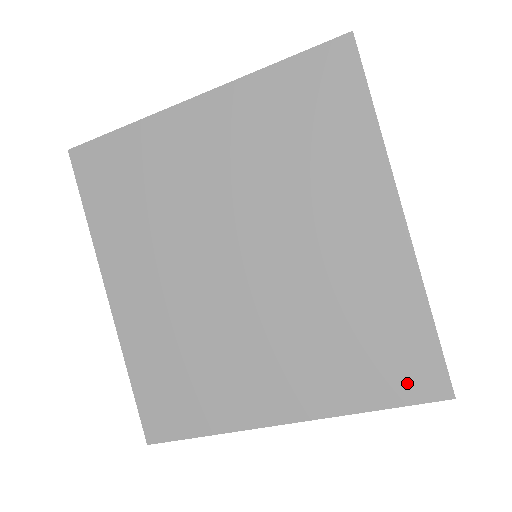
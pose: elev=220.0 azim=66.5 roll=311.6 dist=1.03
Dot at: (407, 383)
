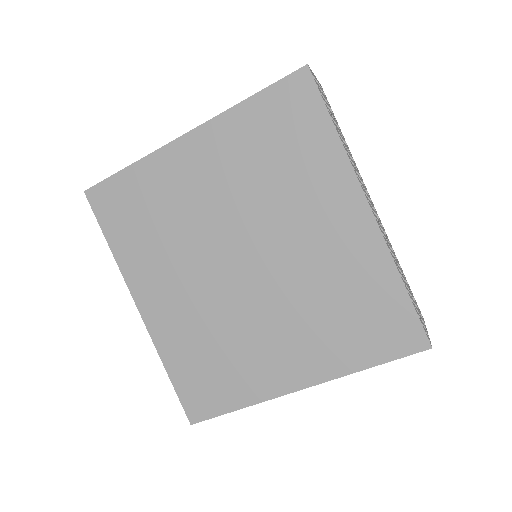
Dot at: (393, 342)
